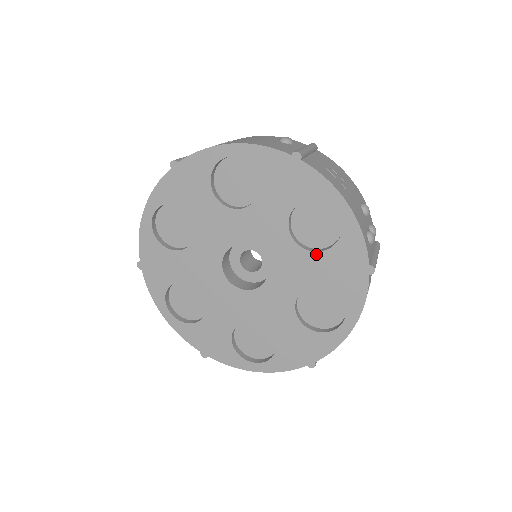
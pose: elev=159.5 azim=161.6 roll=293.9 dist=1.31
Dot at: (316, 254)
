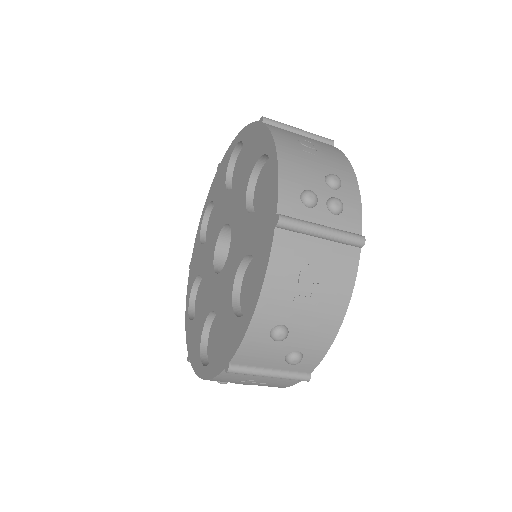
Dot at: (253, 216)
